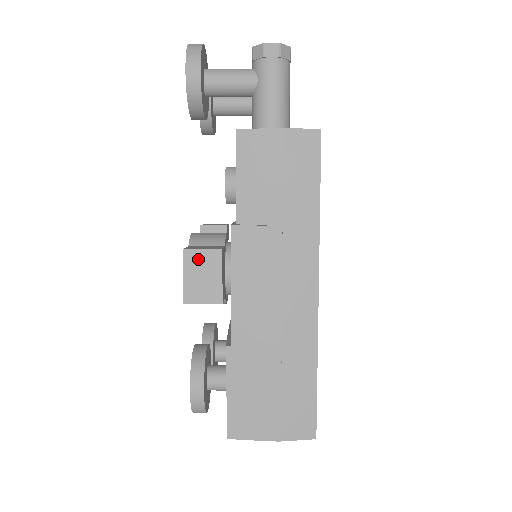
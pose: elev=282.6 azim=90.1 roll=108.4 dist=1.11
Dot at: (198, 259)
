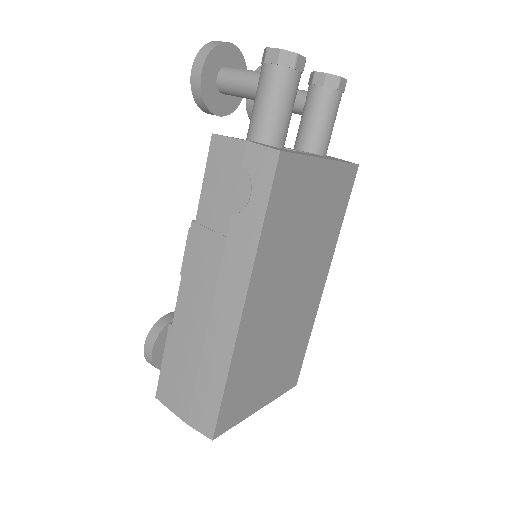
Dot at: occluded
